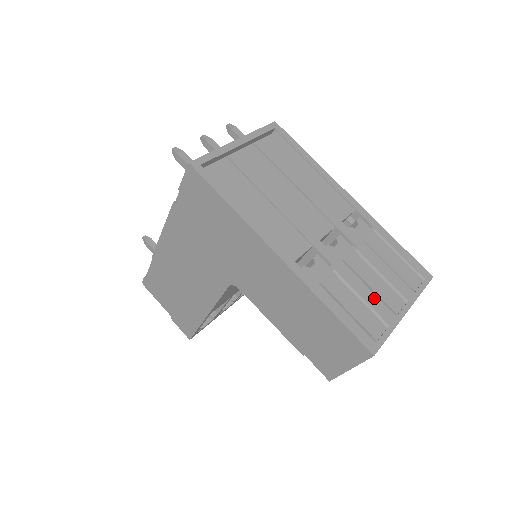
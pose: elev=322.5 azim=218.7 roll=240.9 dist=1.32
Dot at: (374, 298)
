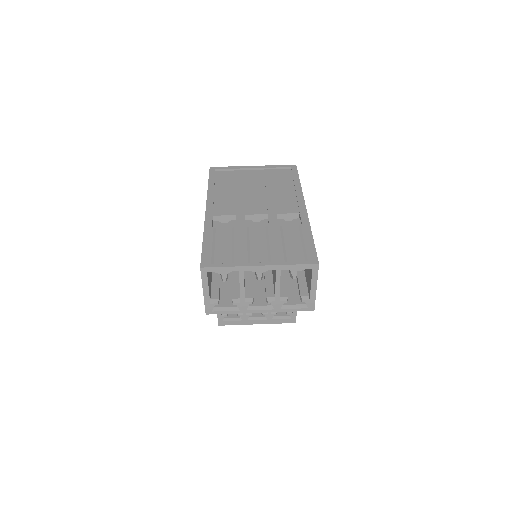
Dot at: (244, 249)
